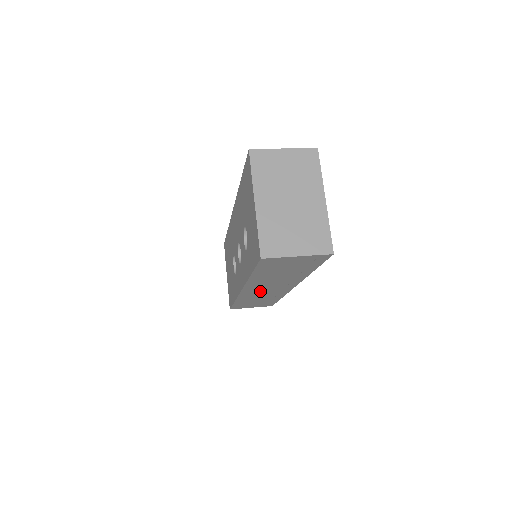
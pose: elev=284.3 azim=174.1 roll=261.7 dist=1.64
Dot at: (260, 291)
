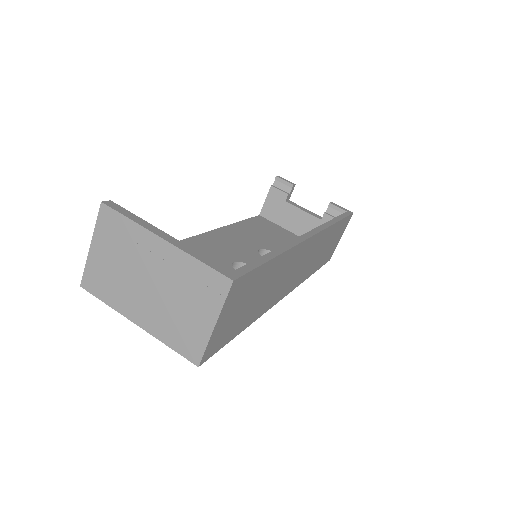
Dot at: (300, 270)
